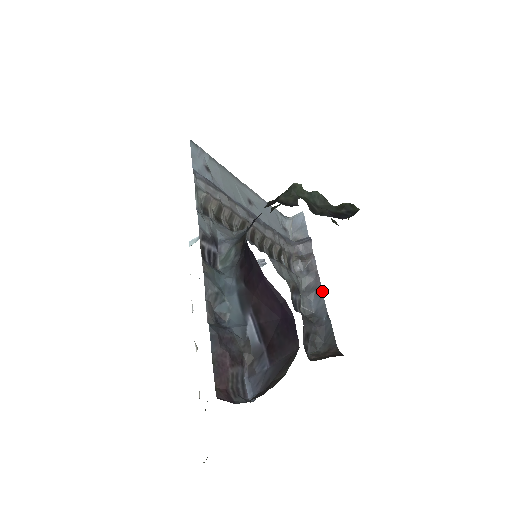
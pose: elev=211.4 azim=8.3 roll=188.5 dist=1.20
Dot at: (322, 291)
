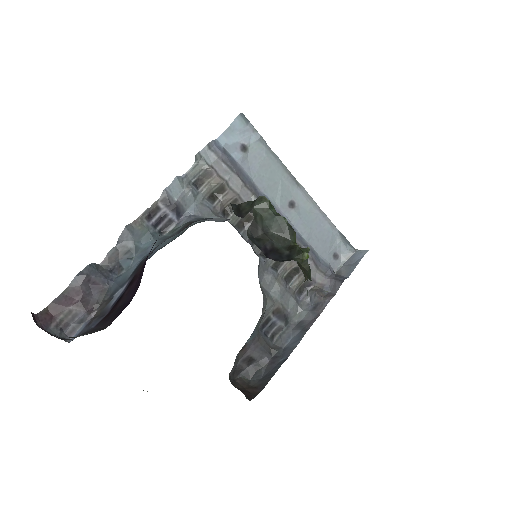
Dot at: (304, 334)
